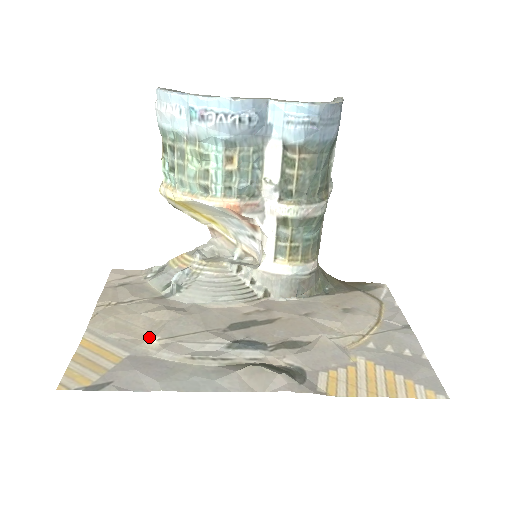
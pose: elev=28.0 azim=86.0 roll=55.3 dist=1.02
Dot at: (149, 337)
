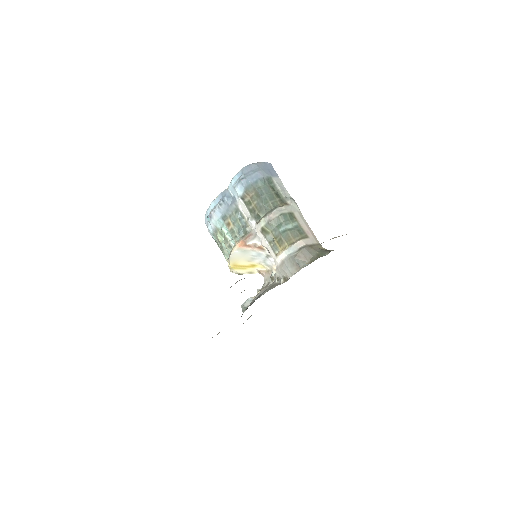
Dot at: occluded
